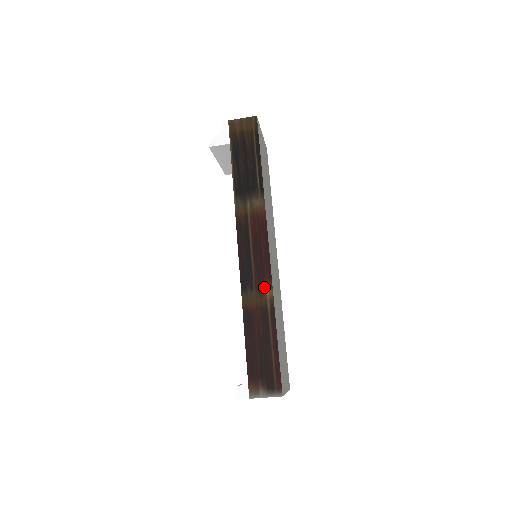
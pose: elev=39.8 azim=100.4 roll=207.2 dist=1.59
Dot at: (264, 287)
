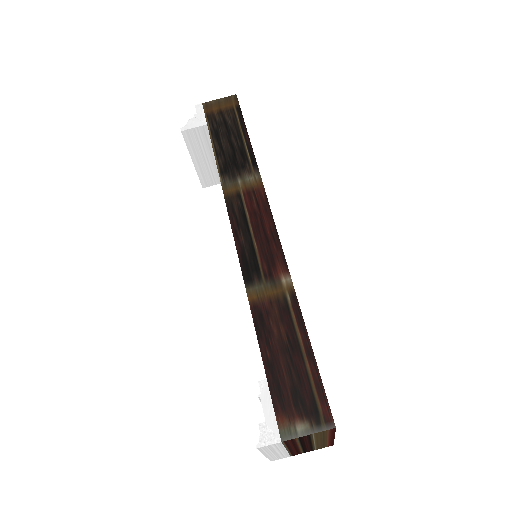
Dot at: (277, 274)
